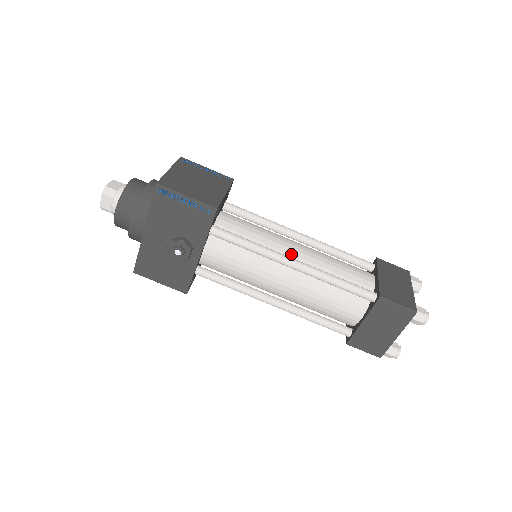
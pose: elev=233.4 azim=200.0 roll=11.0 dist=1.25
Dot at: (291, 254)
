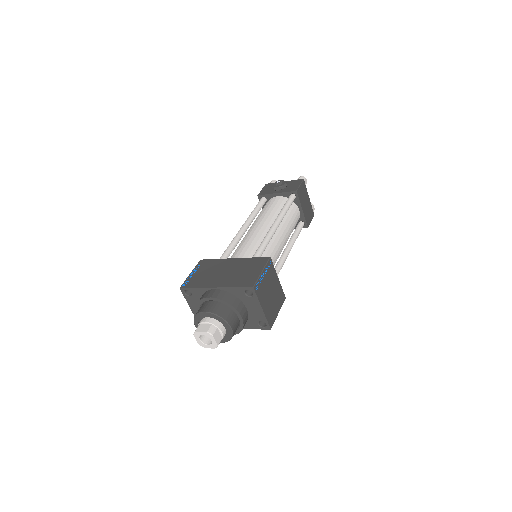
Dot at: occluded
